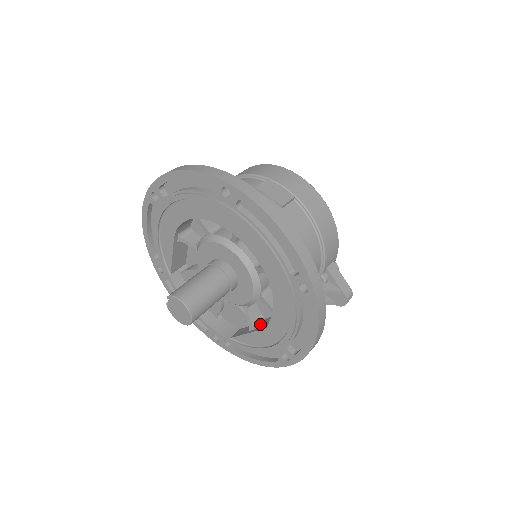
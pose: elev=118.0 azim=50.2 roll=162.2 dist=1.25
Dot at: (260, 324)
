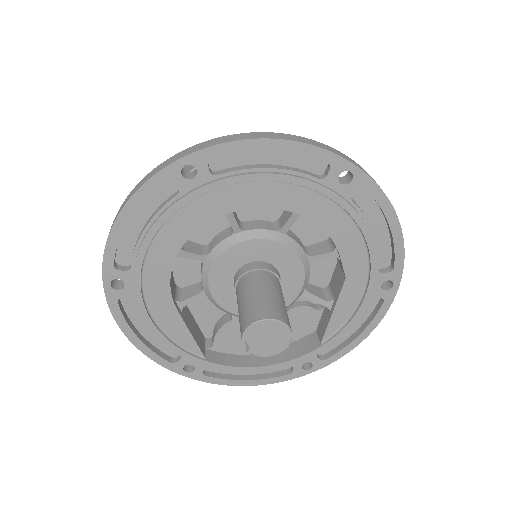
Dot at: (332, 293)
